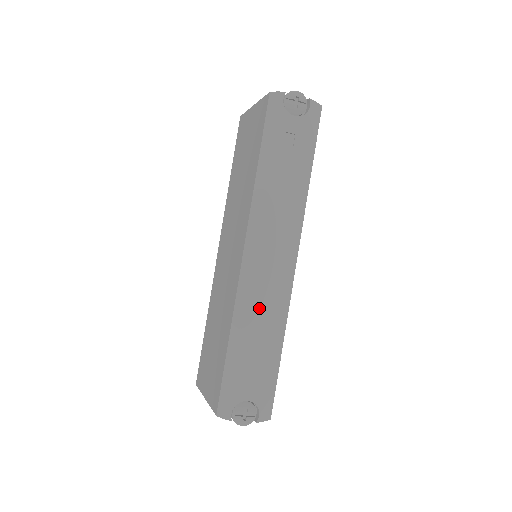
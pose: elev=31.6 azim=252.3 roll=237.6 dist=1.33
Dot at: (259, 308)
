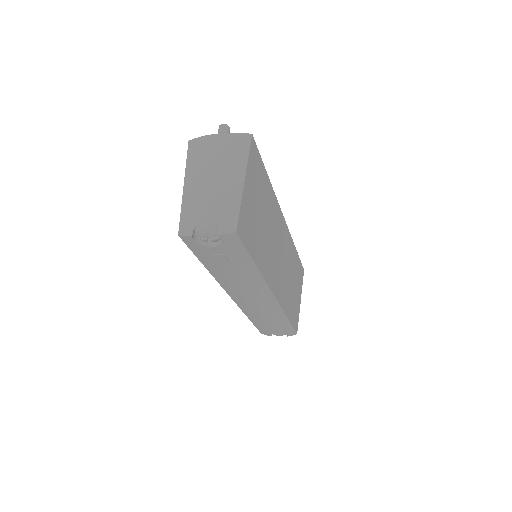
Dot at: (259, 313)
